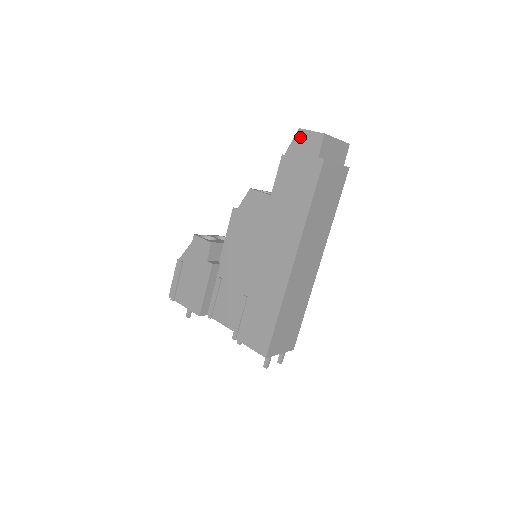
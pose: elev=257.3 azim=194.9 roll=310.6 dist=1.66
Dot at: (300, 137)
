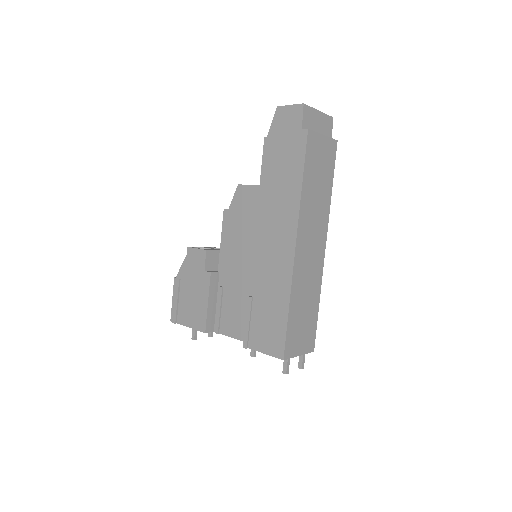
Dot at: (279, 115)
